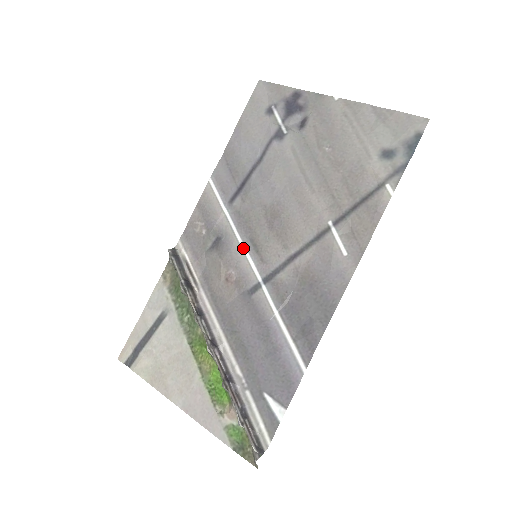
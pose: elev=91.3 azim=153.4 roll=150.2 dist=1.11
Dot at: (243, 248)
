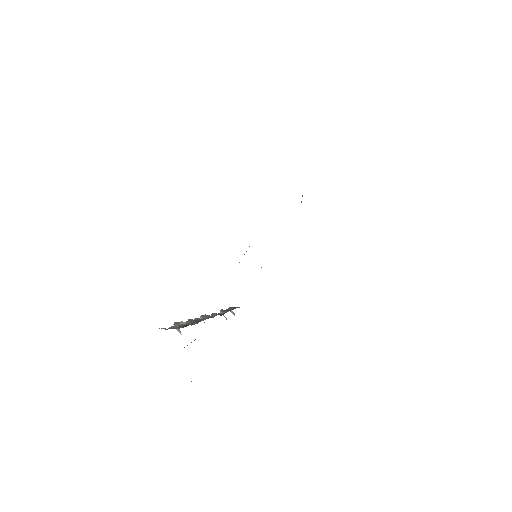
Dot at: occluded
